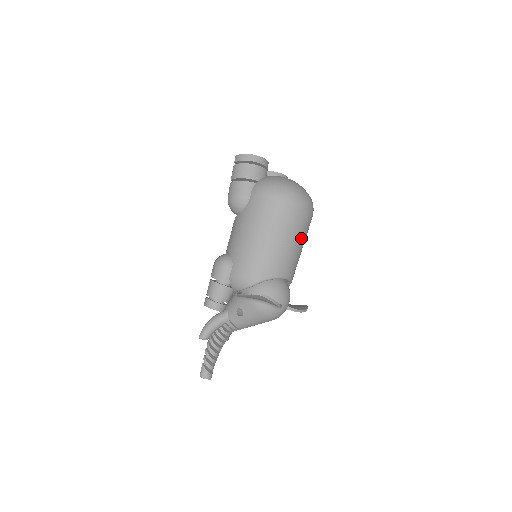
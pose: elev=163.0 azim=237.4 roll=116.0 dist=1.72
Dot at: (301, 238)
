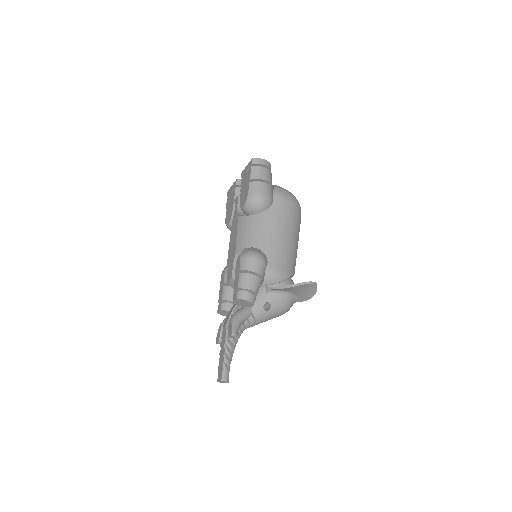
Dot at: occluded
